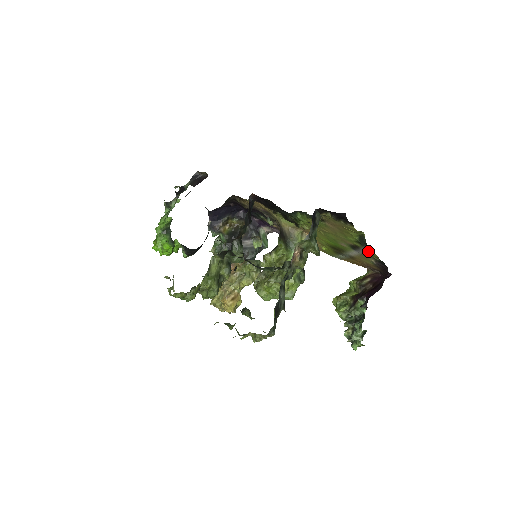
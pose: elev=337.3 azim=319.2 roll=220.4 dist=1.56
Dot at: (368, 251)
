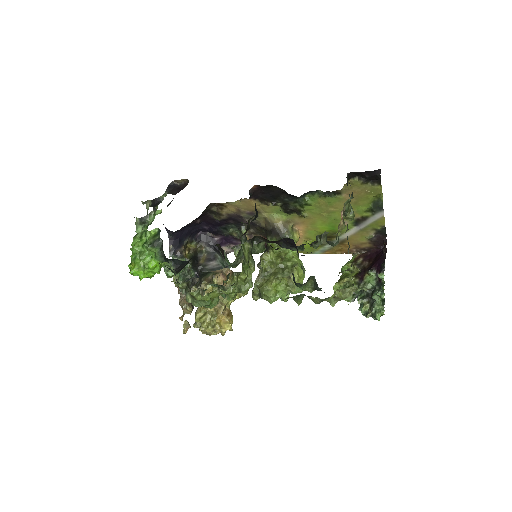
Dot at: (376, 219)
